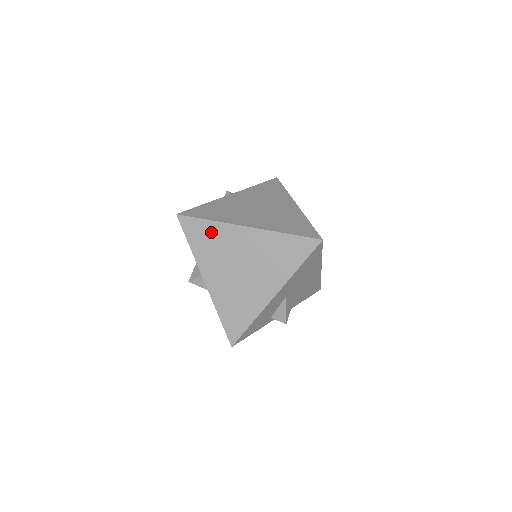
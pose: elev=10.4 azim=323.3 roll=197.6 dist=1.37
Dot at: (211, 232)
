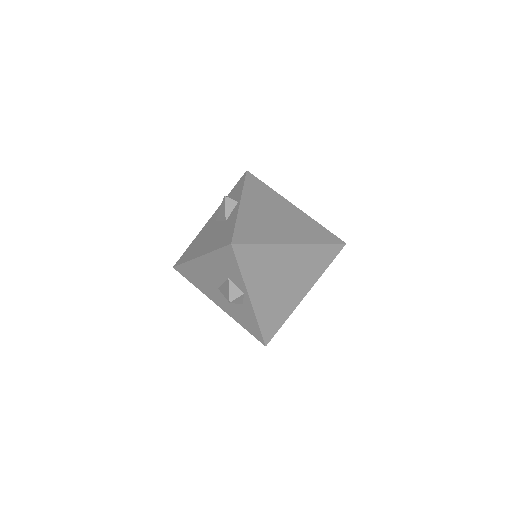
Dot at: (262, 254)
